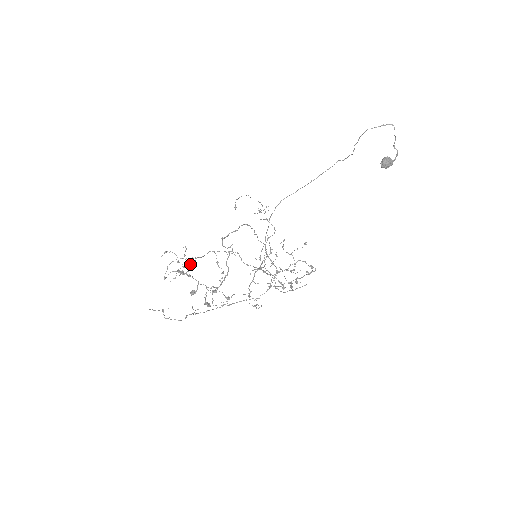
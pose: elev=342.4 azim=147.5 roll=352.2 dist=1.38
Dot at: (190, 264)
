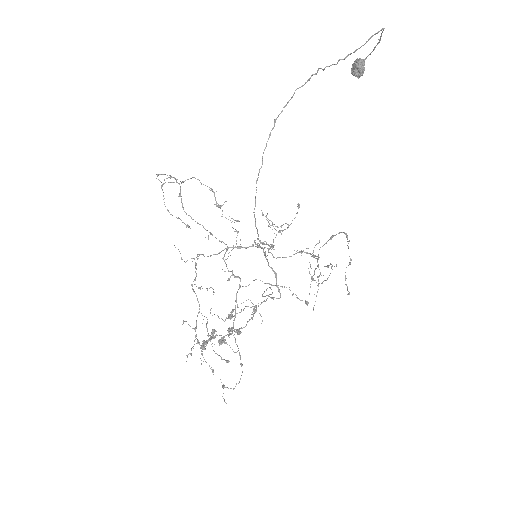
Dot at: (214, 332)
